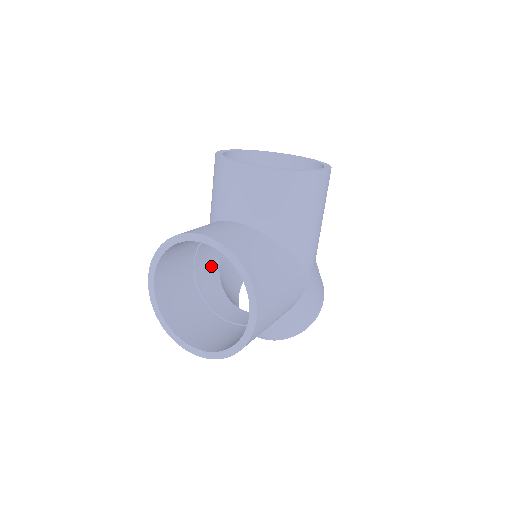
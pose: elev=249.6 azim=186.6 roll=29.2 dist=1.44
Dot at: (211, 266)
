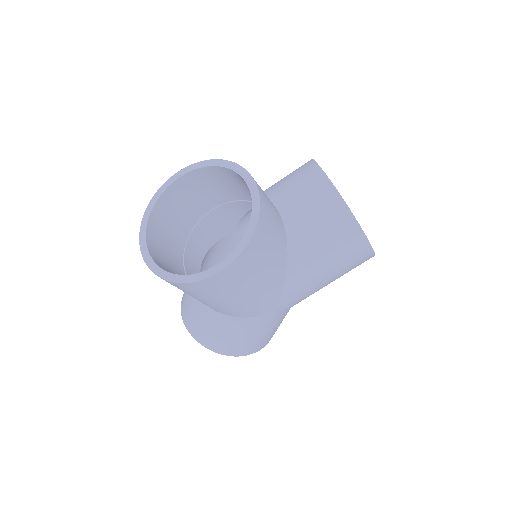
Dot at: (217, 230)
